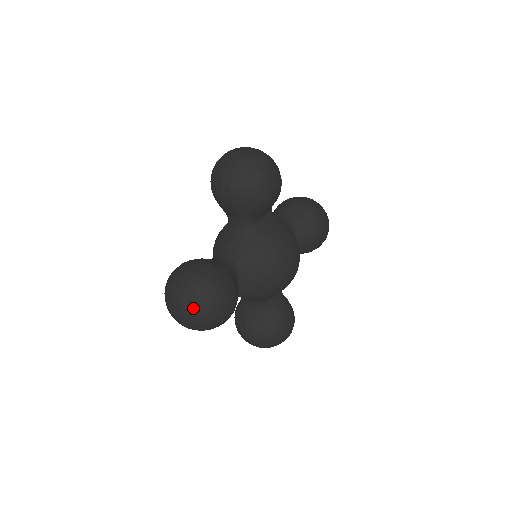
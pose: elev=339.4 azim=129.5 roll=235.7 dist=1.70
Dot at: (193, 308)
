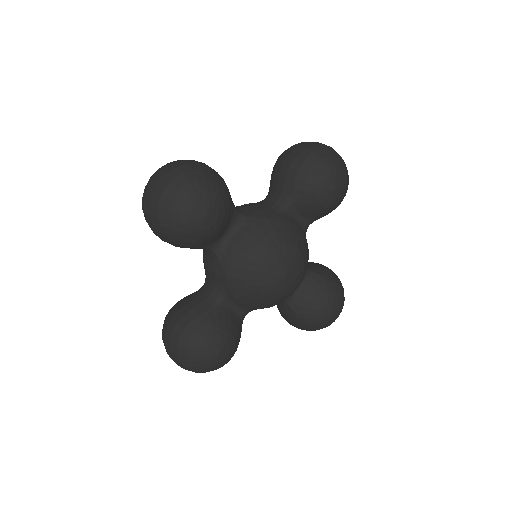
Dot at: (185, 366)
